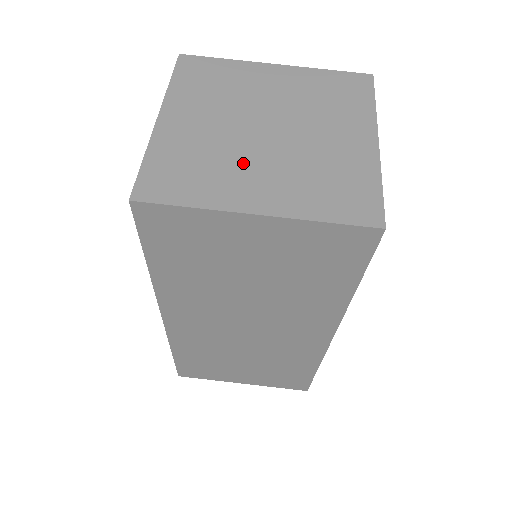
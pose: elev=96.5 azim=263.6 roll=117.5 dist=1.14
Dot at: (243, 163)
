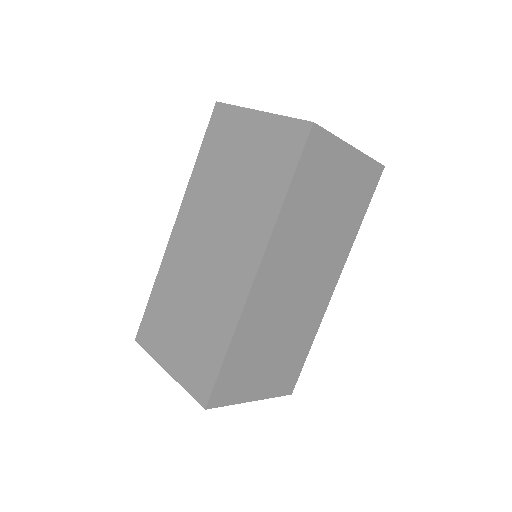
Dot at: occluded
